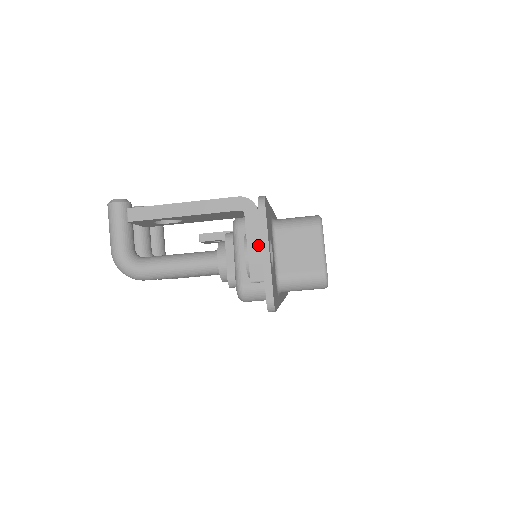
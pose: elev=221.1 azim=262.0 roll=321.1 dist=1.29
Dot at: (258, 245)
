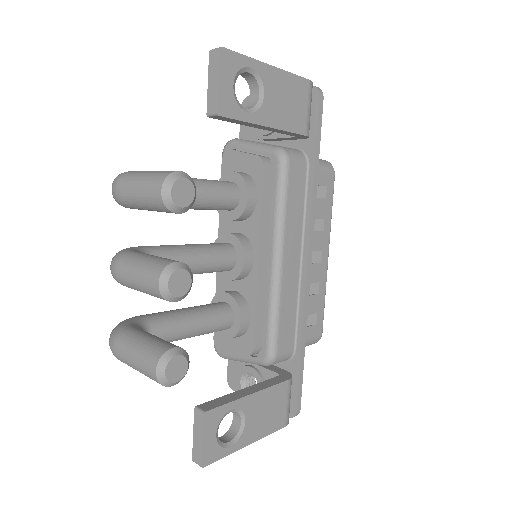
Dot at: occluded
